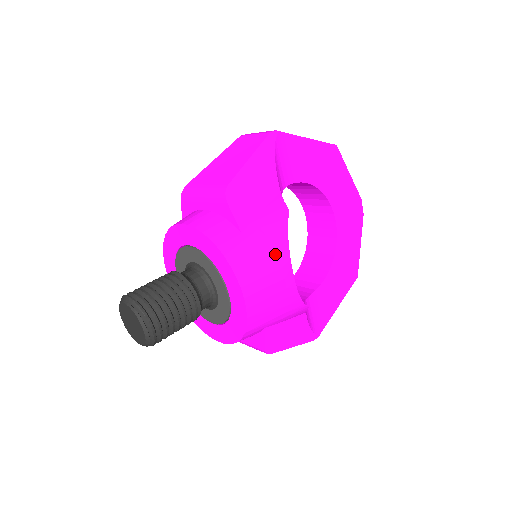
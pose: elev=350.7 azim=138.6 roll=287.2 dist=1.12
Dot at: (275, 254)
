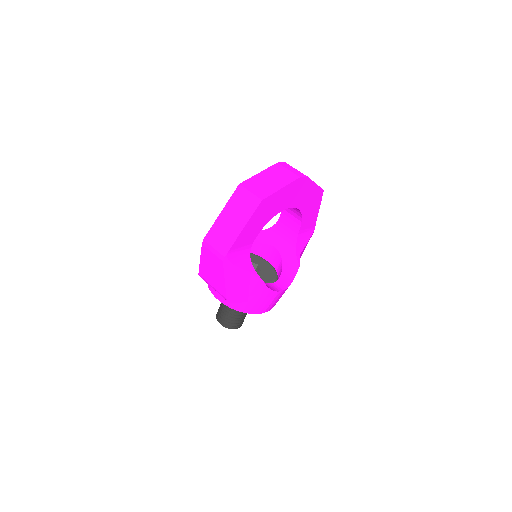
Dot at: (269, 297)
